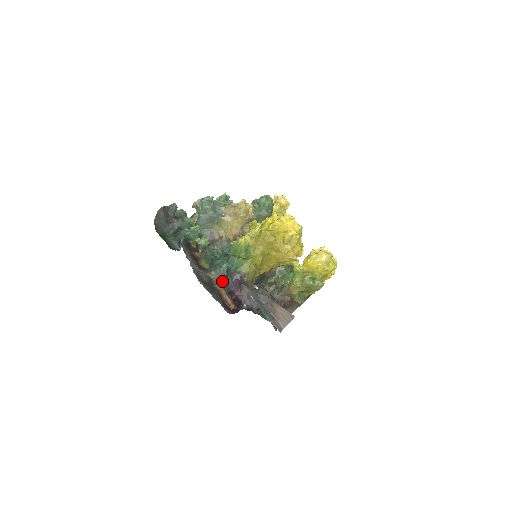
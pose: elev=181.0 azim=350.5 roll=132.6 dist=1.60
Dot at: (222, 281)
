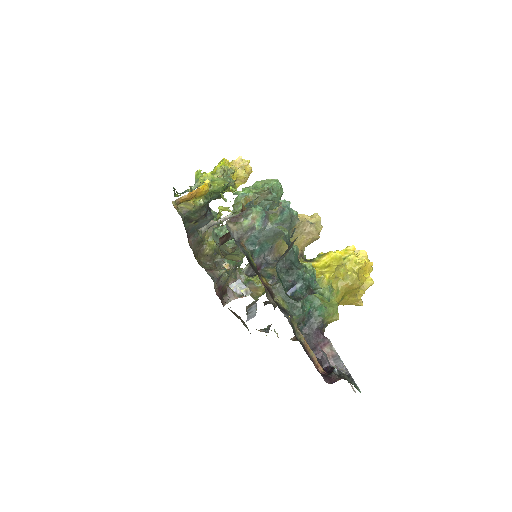
Dot at: (300, 328)
